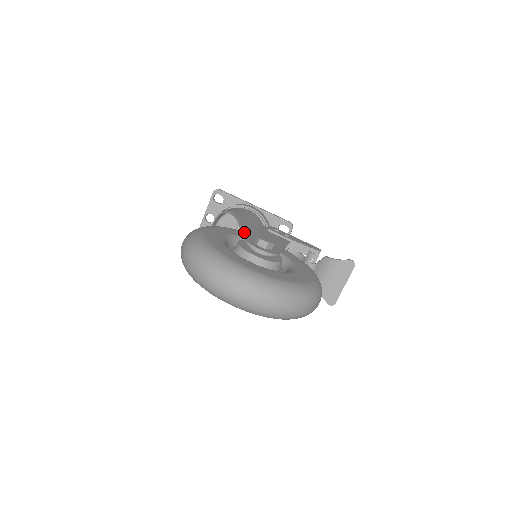
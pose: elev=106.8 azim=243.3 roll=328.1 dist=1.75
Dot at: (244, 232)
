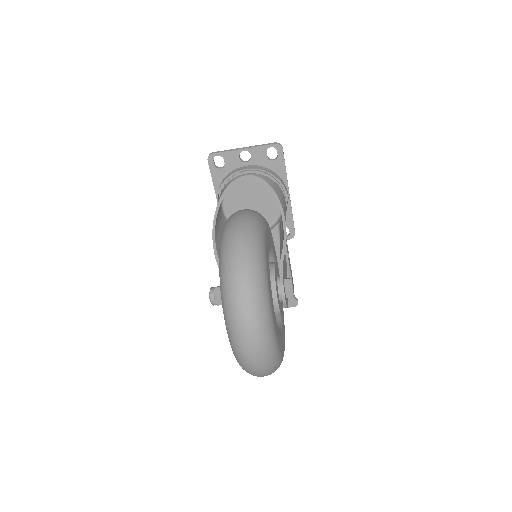
Dot at: (283, 259)
